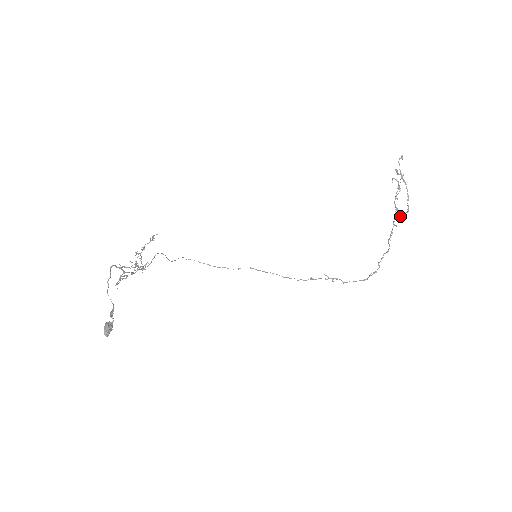
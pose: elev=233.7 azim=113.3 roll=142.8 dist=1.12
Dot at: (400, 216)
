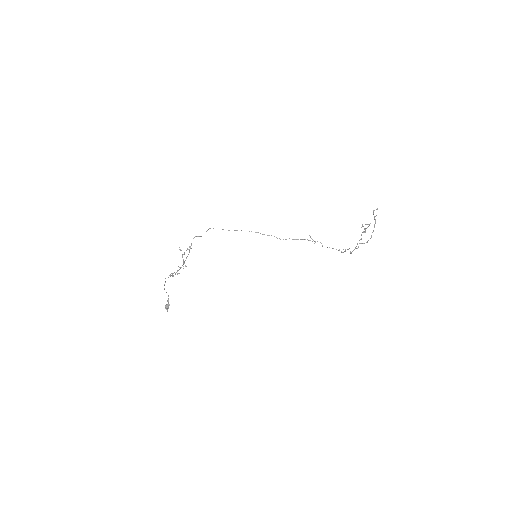
Dot at: (362, 243)
